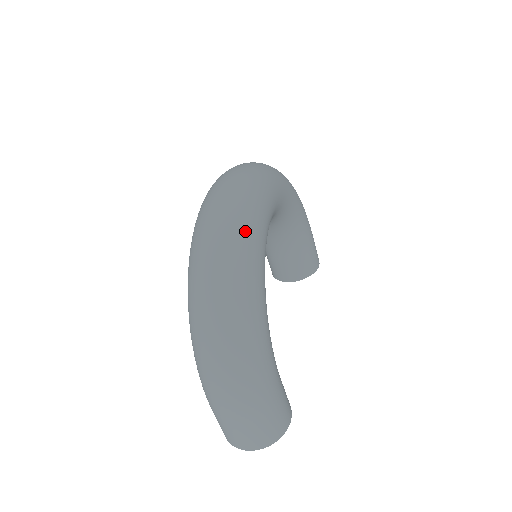
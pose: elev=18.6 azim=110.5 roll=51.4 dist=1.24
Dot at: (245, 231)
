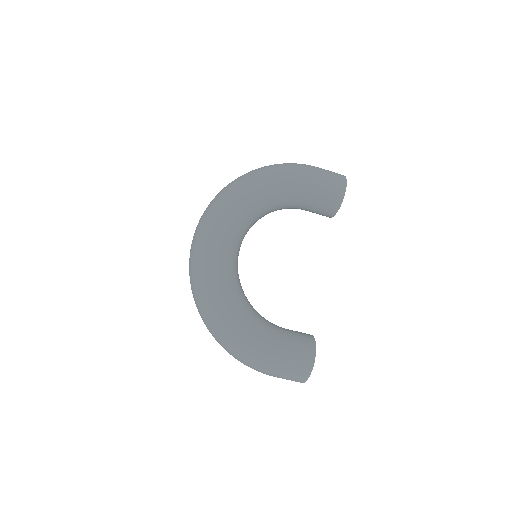
Dot at: (202, 287)
